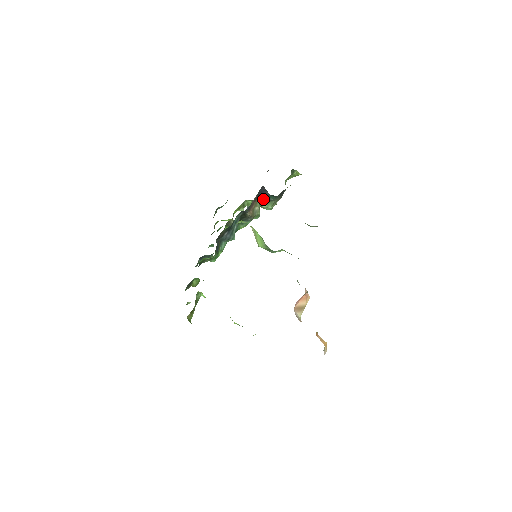
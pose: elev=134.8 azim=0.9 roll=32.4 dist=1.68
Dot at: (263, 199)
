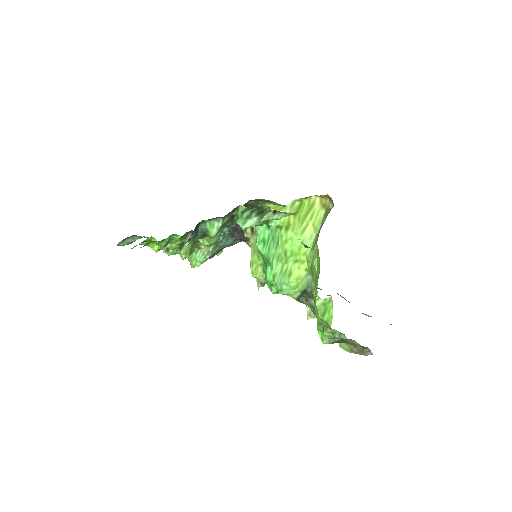
Dot at: occluded
